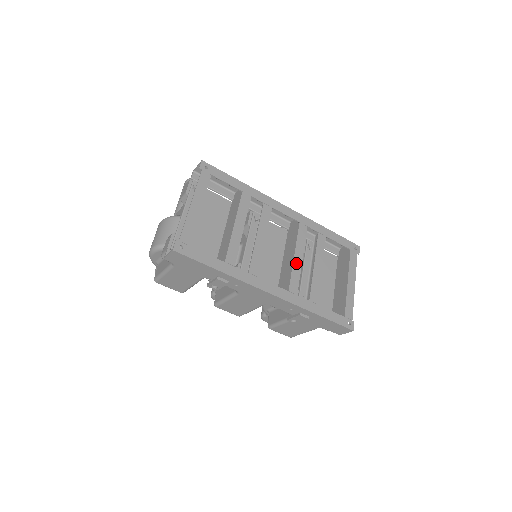
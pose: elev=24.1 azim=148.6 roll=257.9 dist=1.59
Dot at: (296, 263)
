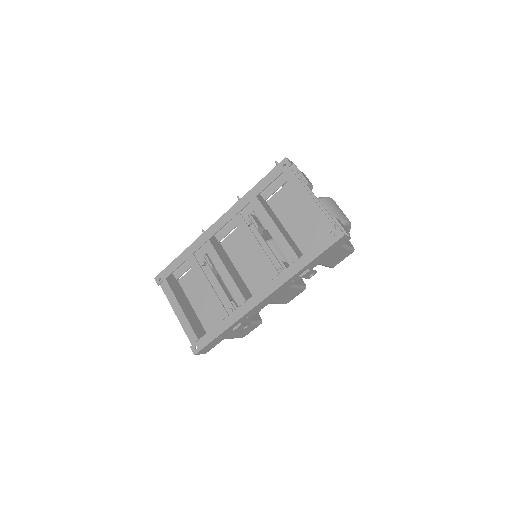
Dot at: (257, 252)
